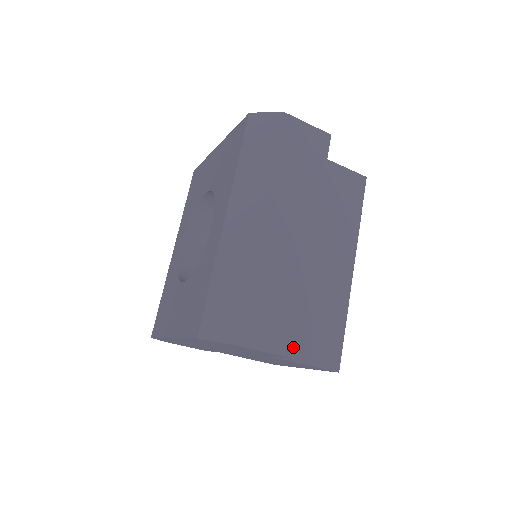
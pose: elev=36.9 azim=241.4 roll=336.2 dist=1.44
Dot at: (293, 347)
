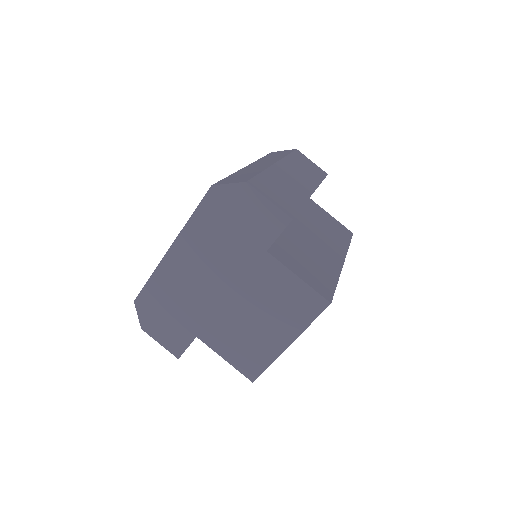
Dot at: (293, 215)
